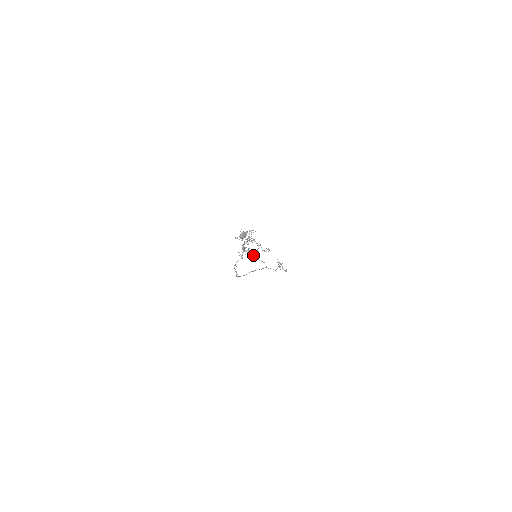
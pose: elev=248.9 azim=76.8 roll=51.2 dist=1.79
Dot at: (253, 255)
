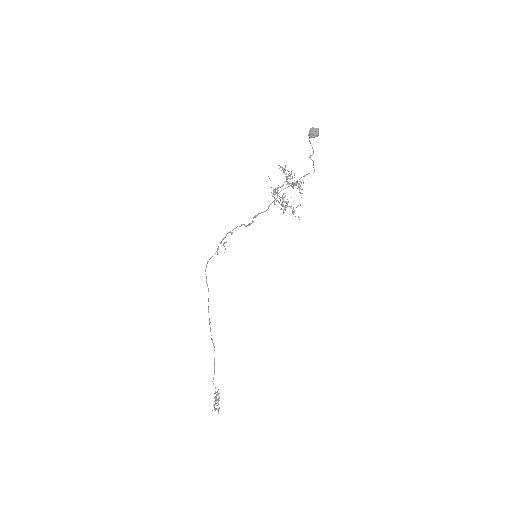
Dot at: (288, 183)
